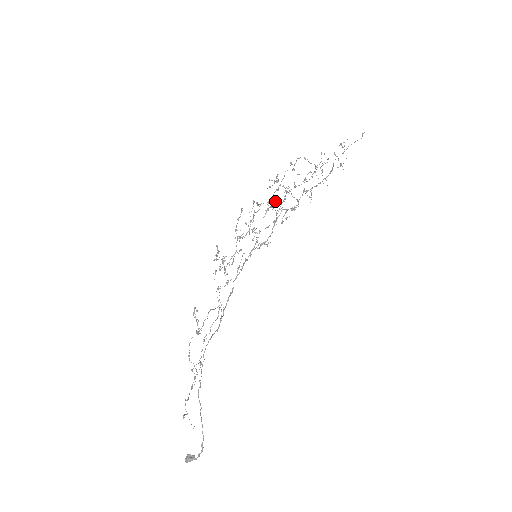
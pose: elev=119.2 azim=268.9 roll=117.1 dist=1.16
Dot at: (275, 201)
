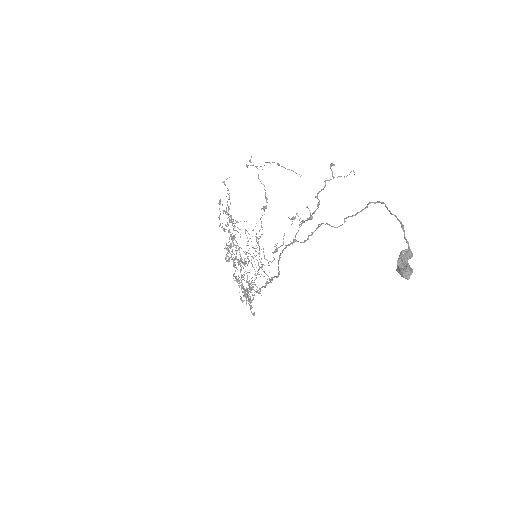
Dot at: occluded
